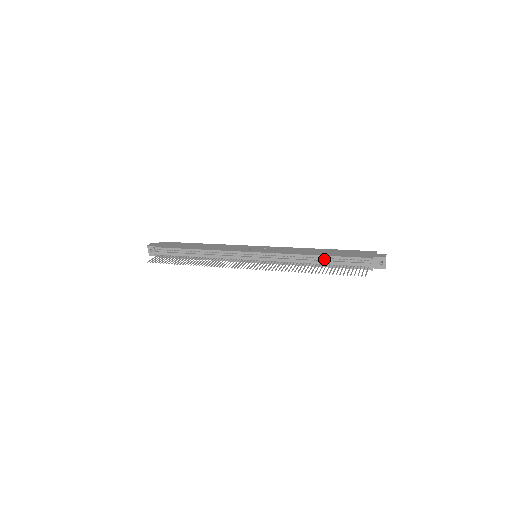
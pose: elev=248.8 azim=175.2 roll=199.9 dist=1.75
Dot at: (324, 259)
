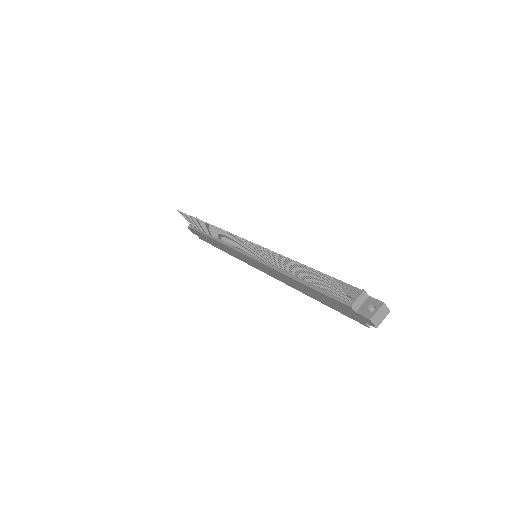
Dot at: occluded
